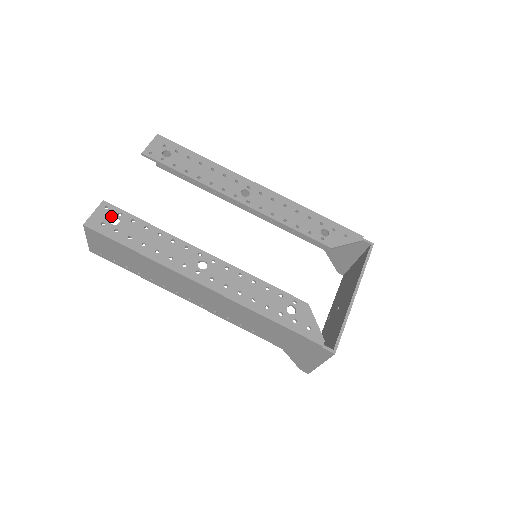
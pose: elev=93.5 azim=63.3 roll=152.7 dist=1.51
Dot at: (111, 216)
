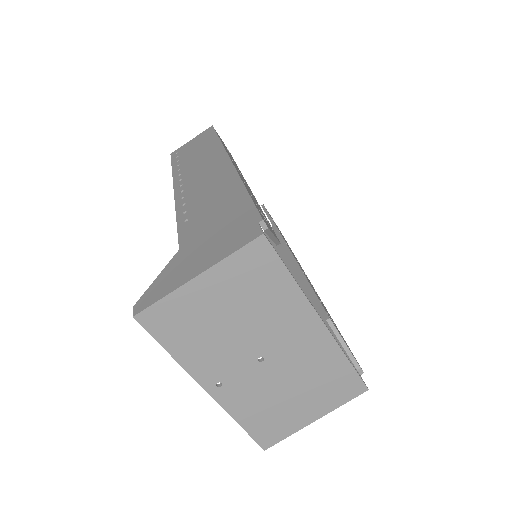
Dot at: (226, 147)
